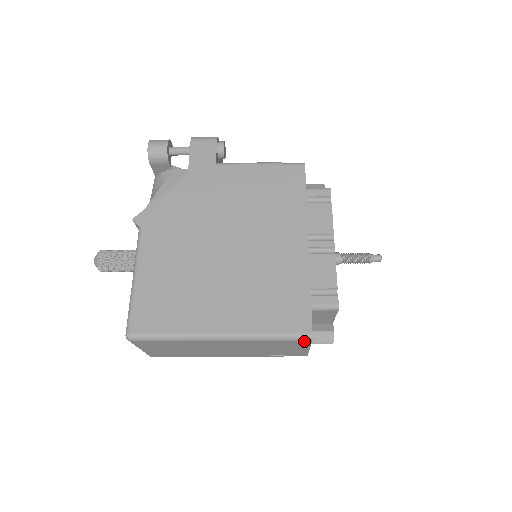
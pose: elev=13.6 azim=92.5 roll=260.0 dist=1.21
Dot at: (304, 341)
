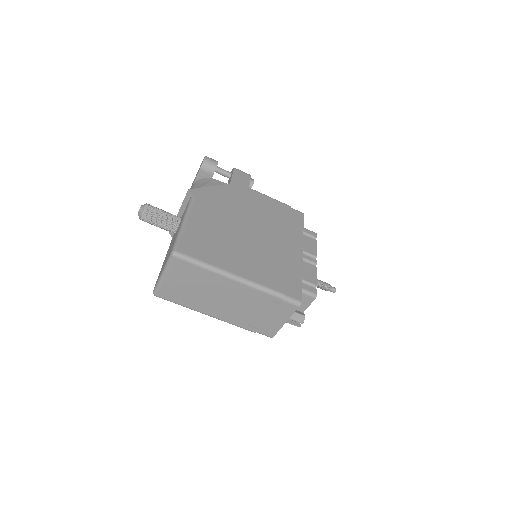
Dot at: (293, 306)
